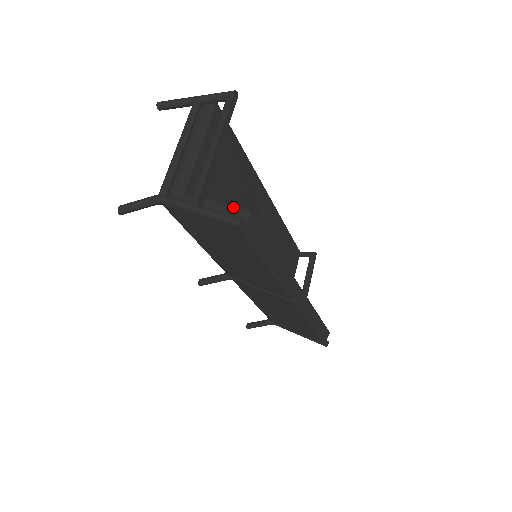
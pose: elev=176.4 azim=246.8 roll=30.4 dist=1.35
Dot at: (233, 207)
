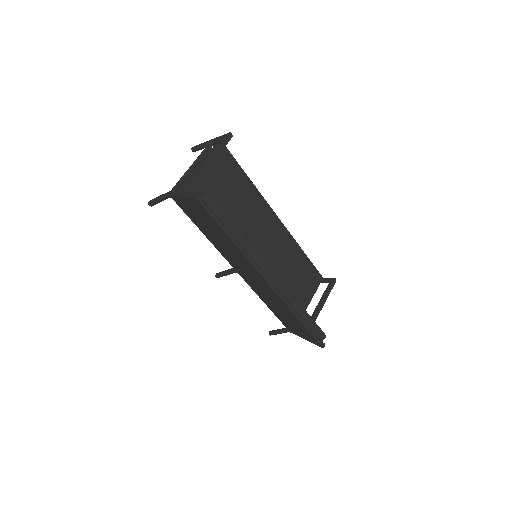
Dot at: (201, 192)
